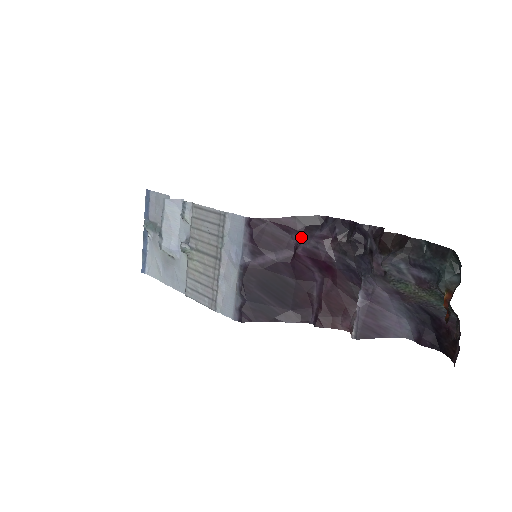
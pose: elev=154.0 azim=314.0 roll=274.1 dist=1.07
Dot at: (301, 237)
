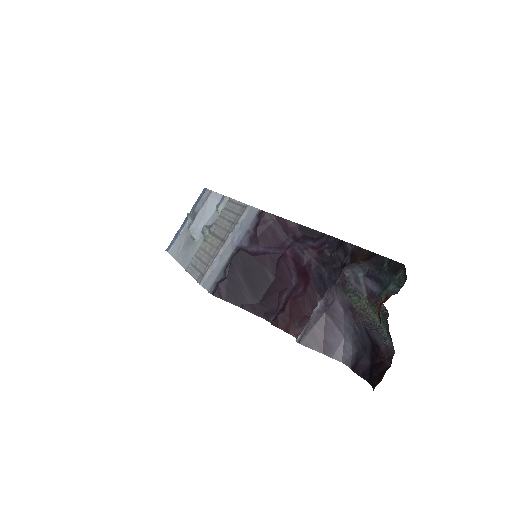
Dot at: (295, 241)
